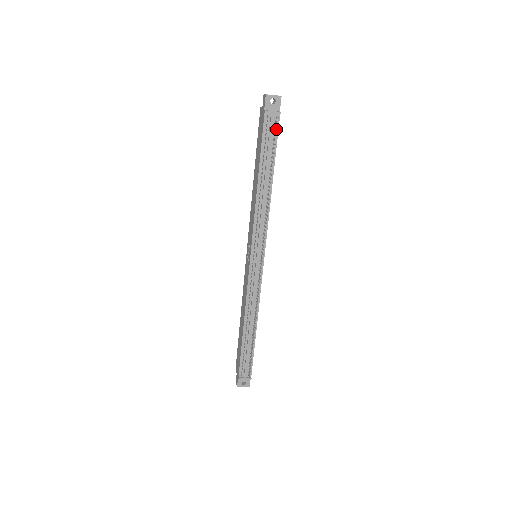
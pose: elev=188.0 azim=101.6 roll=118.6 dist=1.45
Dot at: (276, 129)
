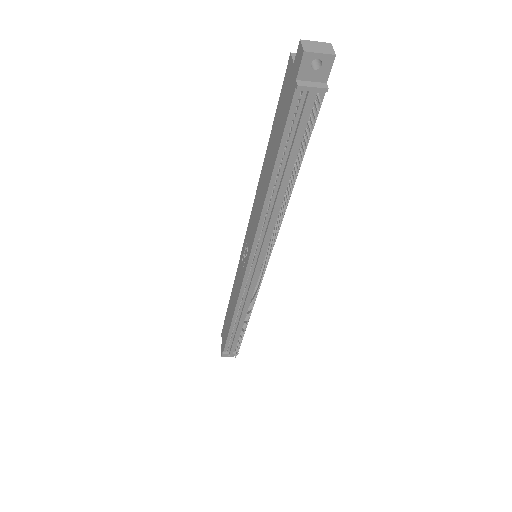
Dot at: (313, 114)
